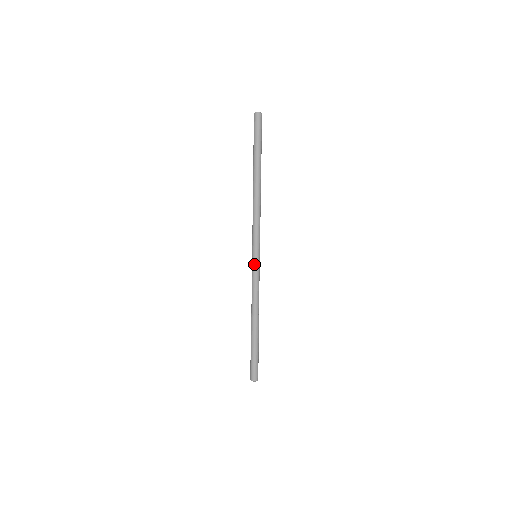
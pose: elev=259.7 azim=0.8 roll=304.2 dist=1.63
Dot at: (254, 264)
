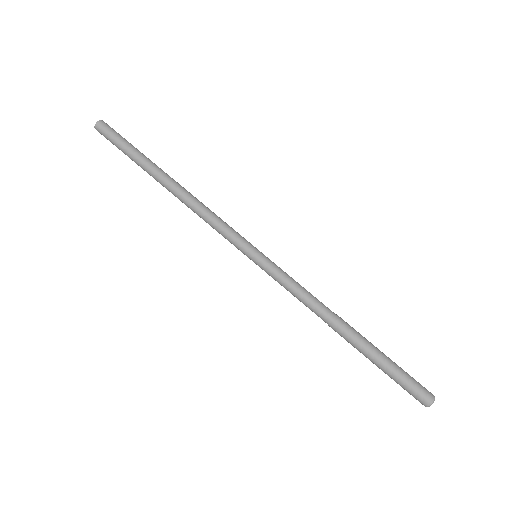
Dot at: (261, 268)
